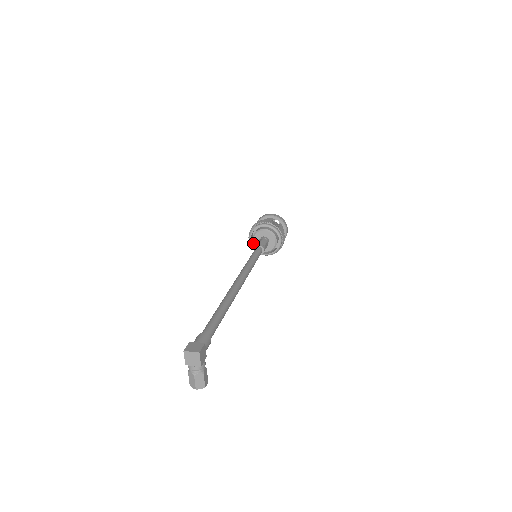
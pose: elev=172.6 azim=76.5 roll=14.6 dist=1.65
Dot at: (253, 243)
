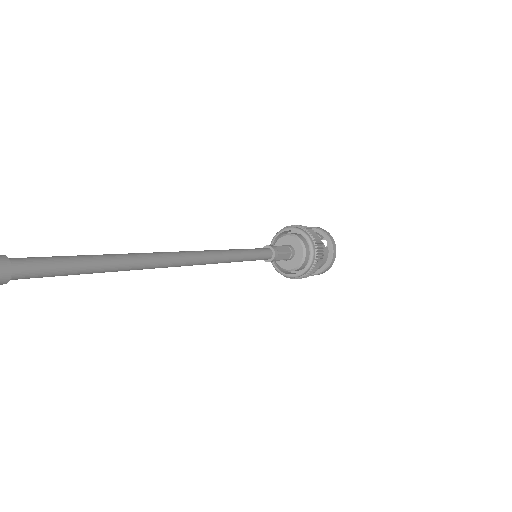
Dot at: occluded
